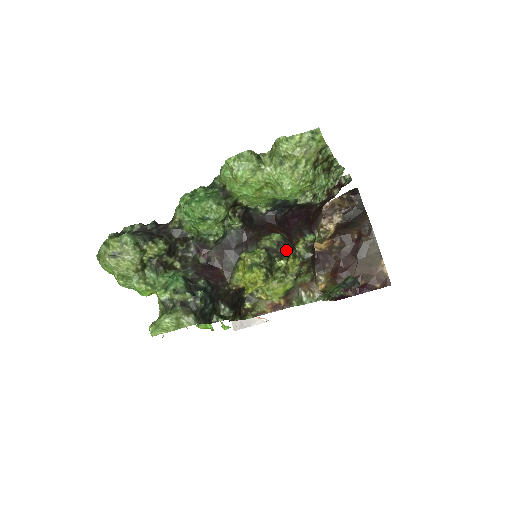
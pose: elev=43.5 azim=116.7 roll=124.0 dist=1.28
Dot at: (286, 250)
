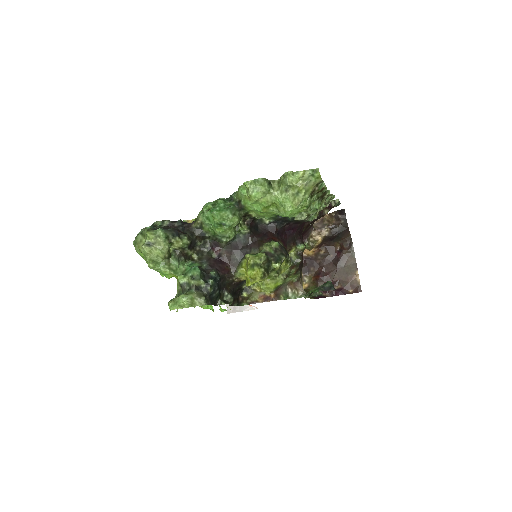
Dot at: (281, 256)
